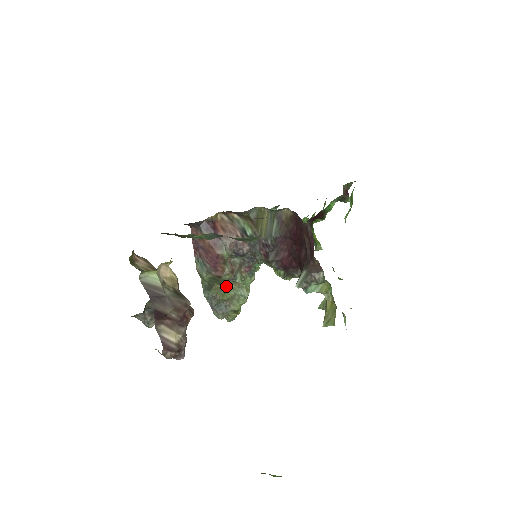
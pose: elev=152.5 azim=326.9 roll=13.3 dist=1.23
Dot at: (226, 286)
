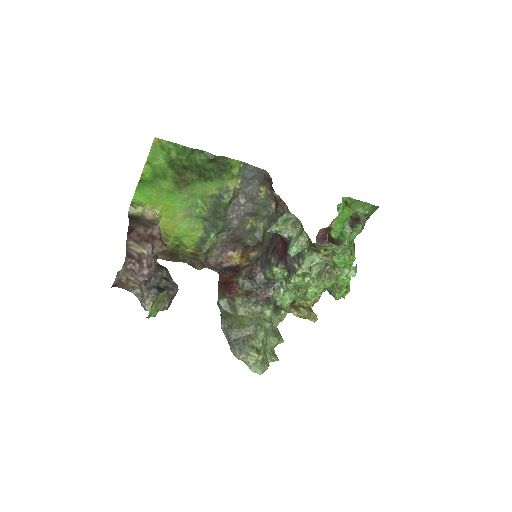
Dot at: (244, 317)
